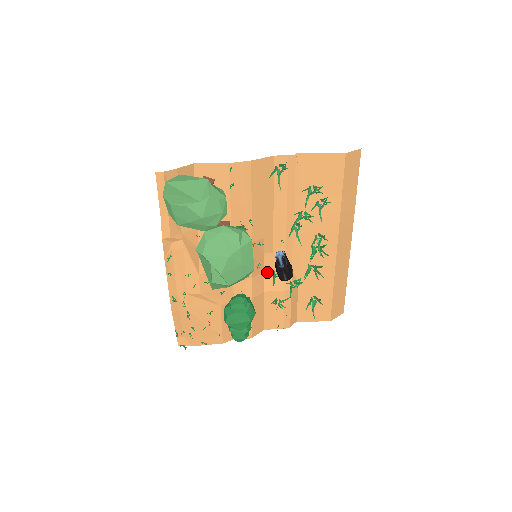
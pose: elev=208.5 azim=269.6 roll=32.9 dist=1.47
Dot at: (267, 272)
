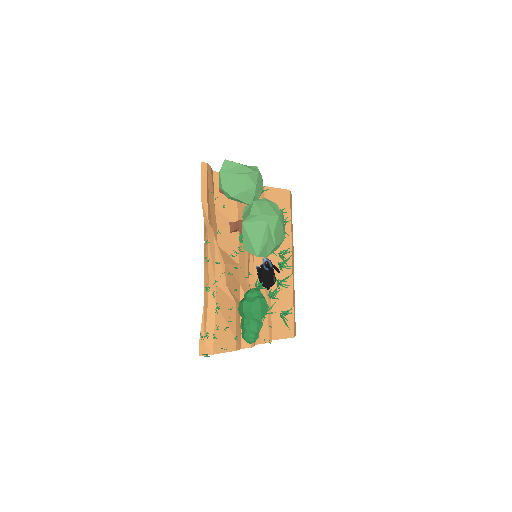
Dot at: (252, 285)
